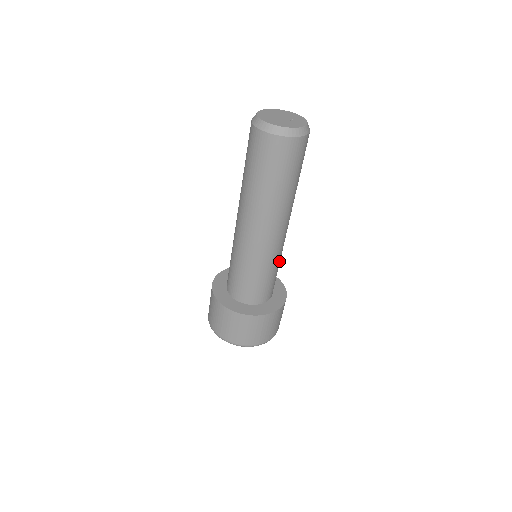
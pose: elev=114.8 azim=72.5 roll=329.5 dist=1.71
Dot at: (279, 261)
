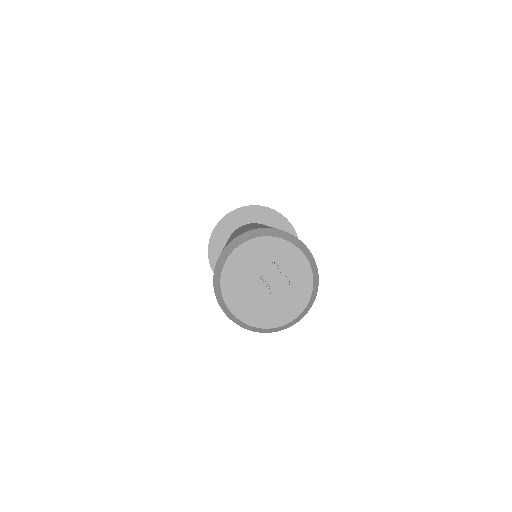
Dot at: occluded
